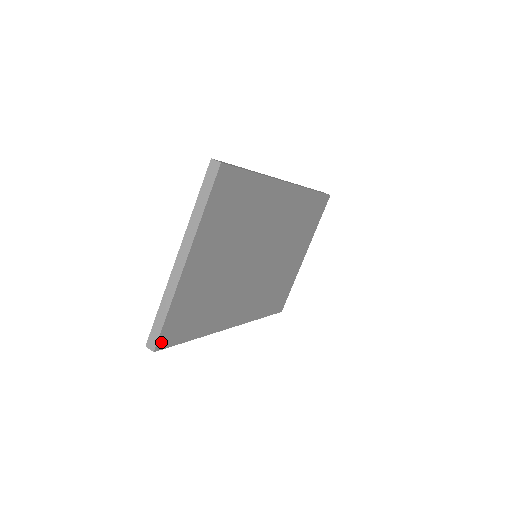
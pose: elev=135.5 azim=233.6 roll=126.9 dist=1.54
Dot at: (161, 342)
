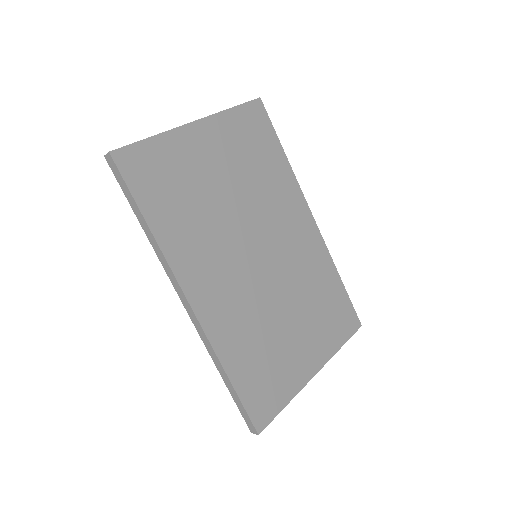
Dot at: (122, 156)
